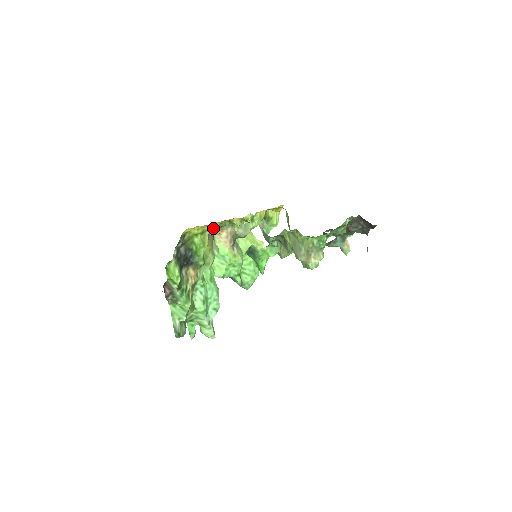
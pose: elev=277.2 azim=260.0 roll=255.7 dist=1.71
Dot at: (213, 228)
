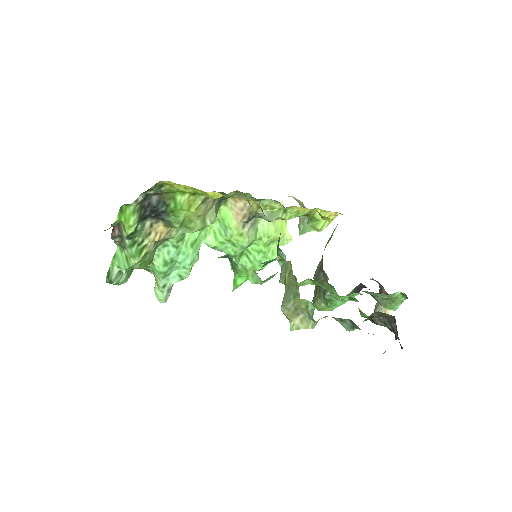
Dot at: (211, 196)
